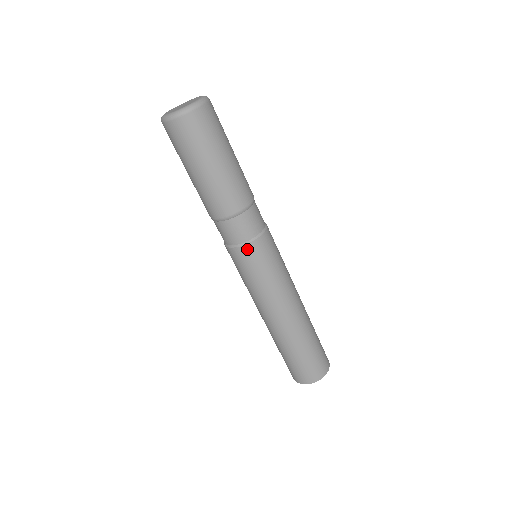
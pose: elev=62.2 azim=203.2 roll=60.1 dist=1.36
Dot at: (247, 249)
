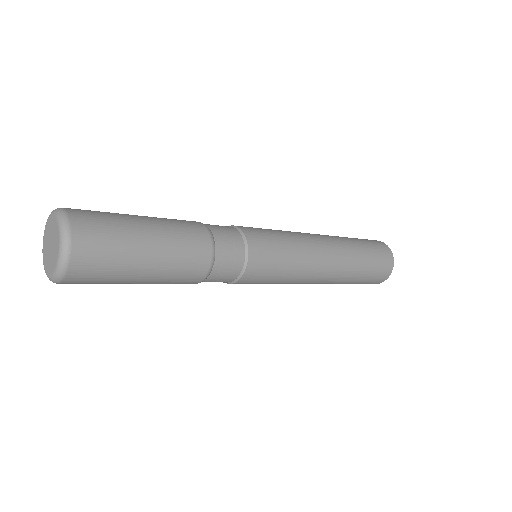
Dot at: (240, 283)
